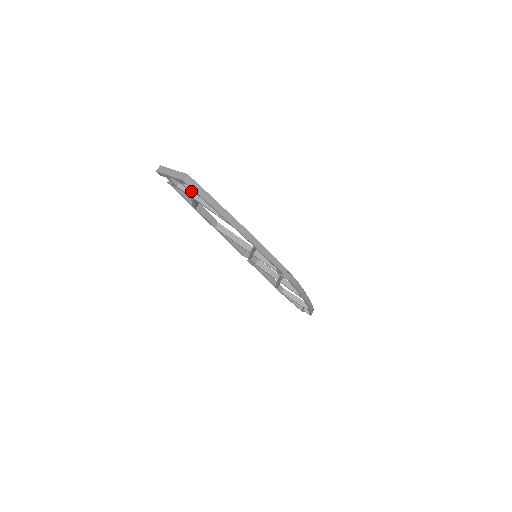
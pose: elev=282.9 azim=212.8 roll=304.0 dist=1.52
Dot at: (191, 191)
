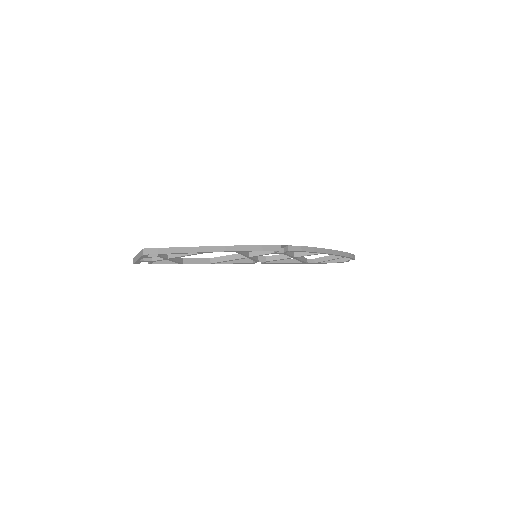
Dot at: (158, 256)
